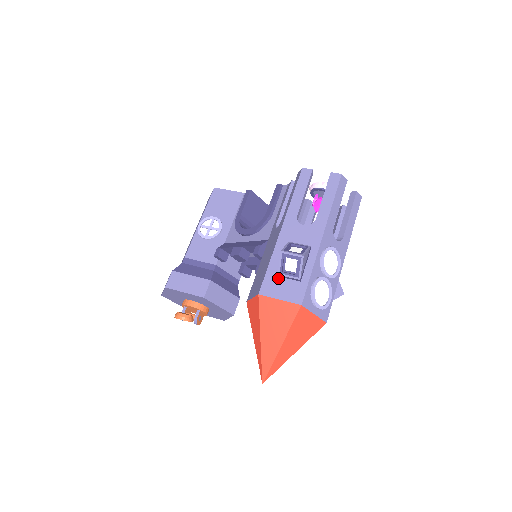
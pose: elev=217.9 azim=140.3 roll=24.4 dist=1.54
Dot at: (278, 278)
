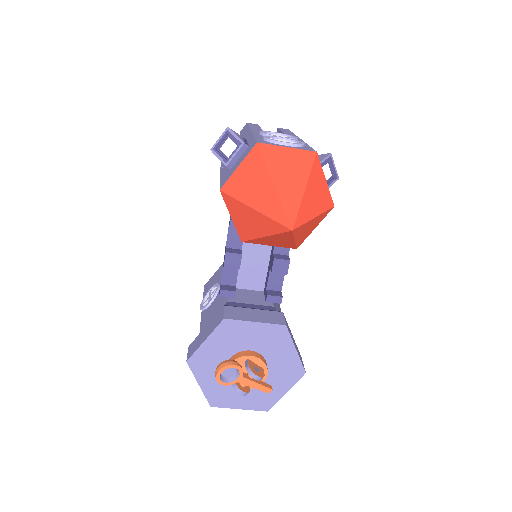
Dot at: (230, 170)
